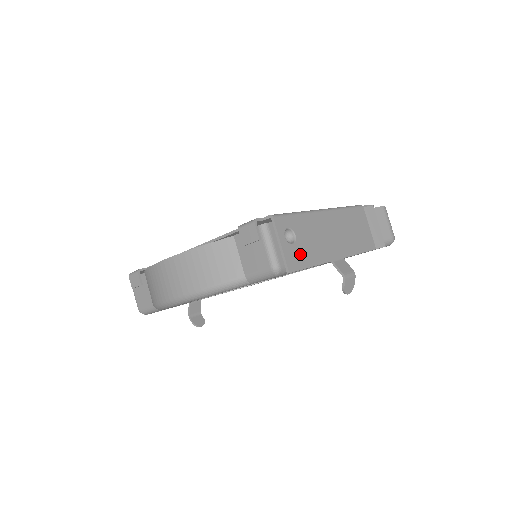
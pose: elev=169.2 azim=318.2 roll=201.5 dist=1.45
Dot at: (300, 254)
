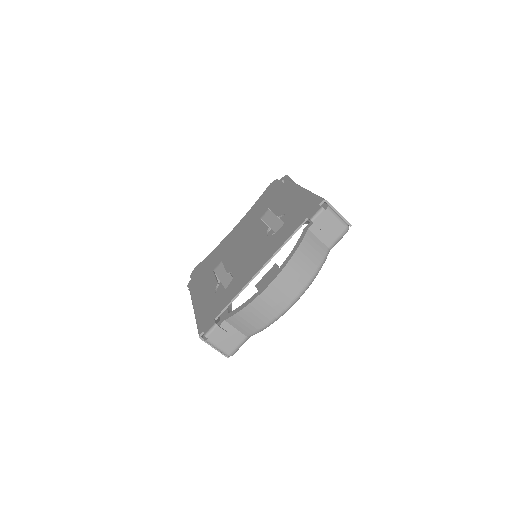
Dot at: occluded
